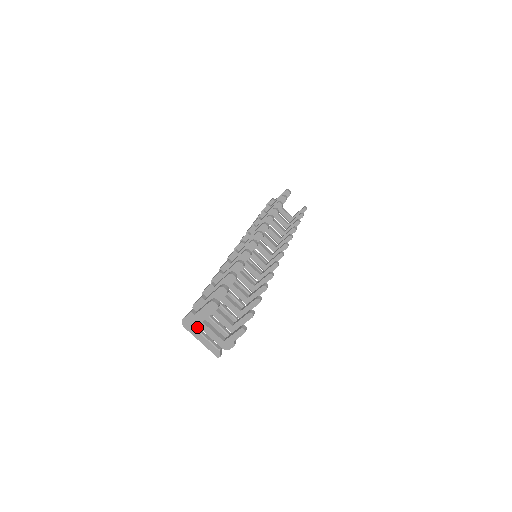
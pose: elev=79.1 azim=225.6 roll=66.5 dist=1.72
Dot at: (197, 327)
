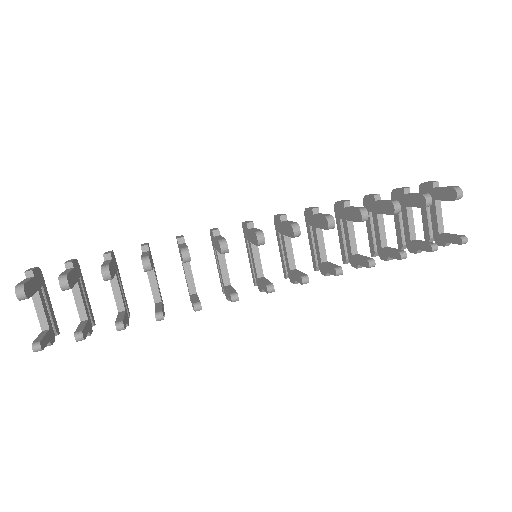
Dot at: (40, 289)
